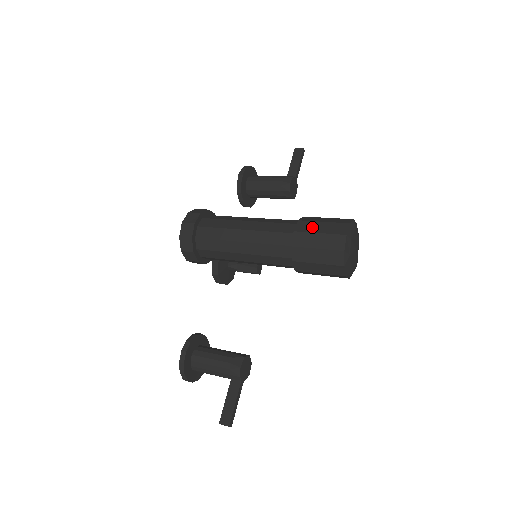
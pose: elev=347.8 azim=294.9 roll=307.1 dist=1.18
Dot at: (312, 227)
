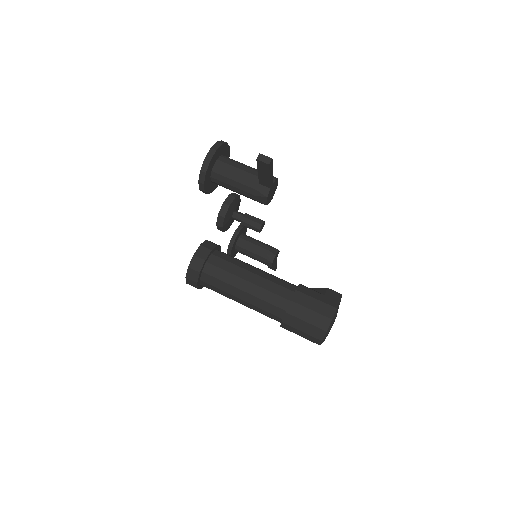
Dot at: (293, 331)
